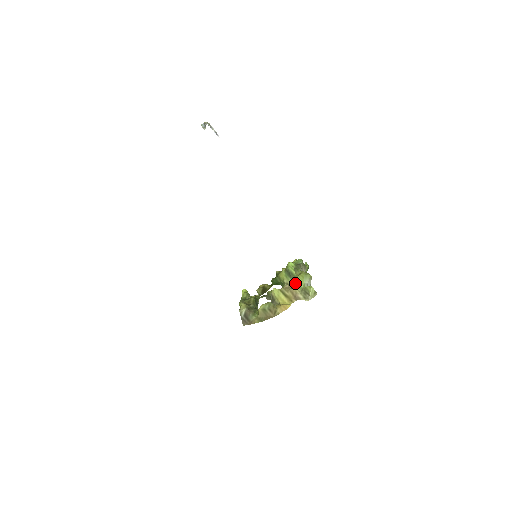
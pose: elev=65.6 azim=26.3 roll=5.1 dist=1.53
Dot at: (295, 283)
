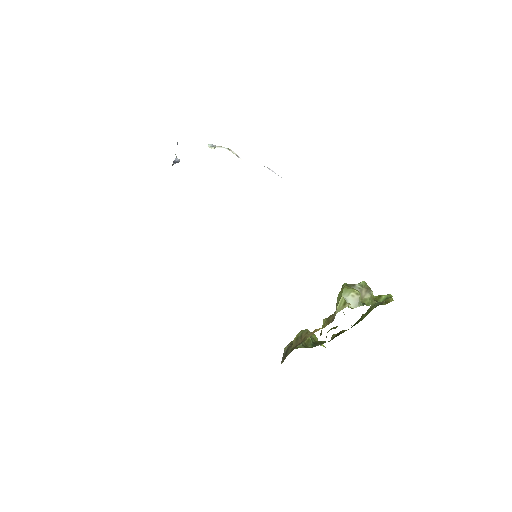
Dot at: occluded
